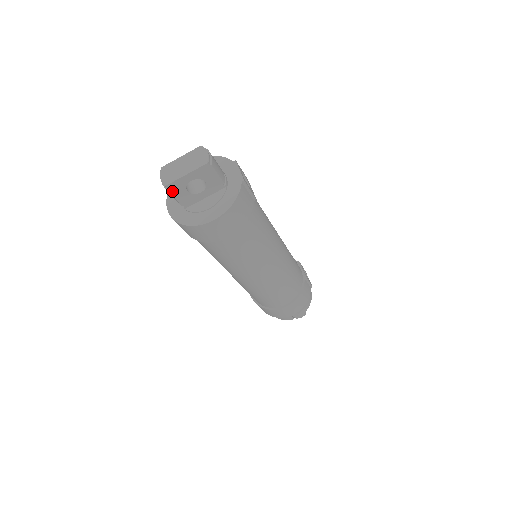
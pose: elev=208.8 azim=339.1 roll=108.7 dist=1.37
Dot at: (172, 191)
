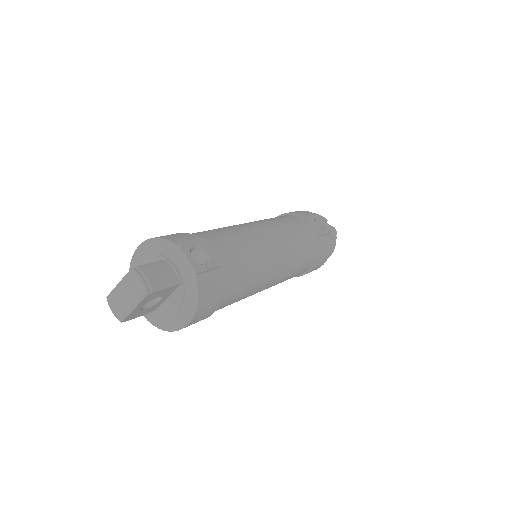
Dot at: (130, 318)
